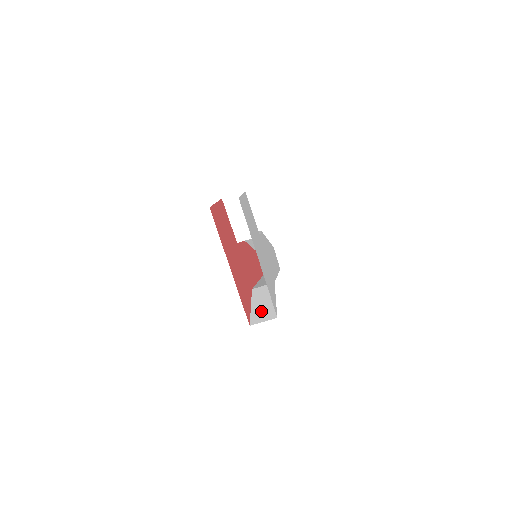
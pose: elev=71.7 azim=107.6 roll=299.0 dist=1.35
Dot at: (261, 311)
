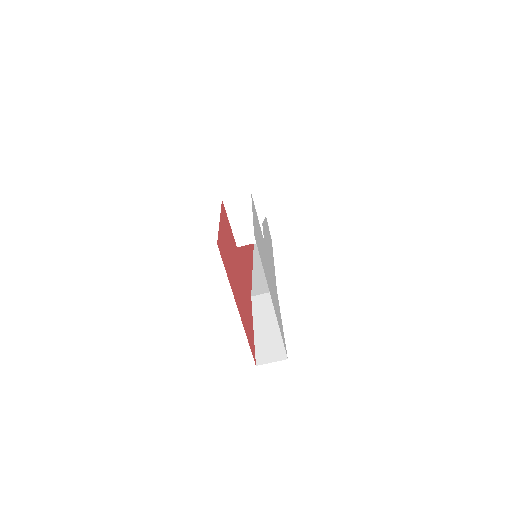
Dot at: (267, 342)
